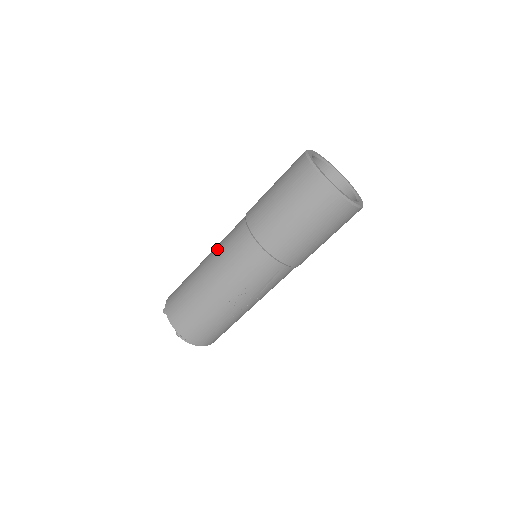
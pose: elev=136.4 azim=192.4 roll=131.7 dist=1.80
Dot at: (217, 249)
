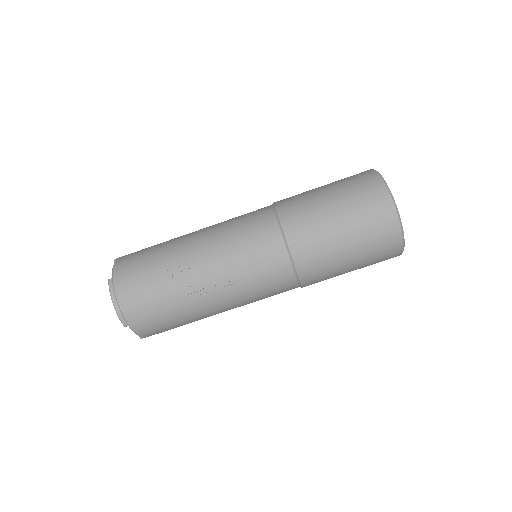
Dot at: occluded
